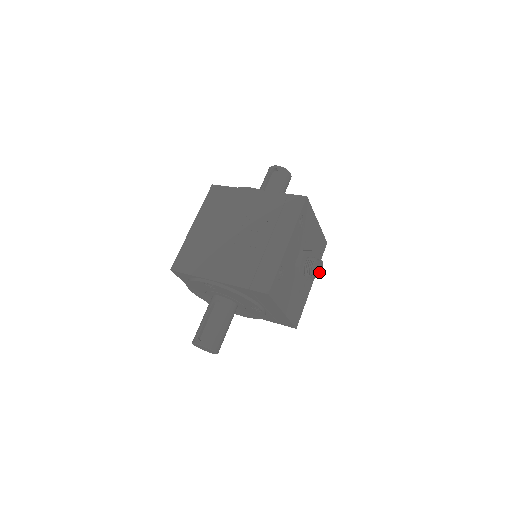
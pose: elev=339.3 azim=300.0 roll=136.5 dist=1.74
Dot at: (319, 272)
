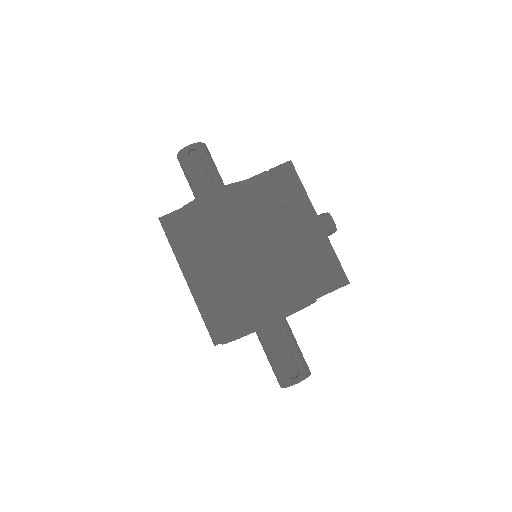
Dot at: occluded
